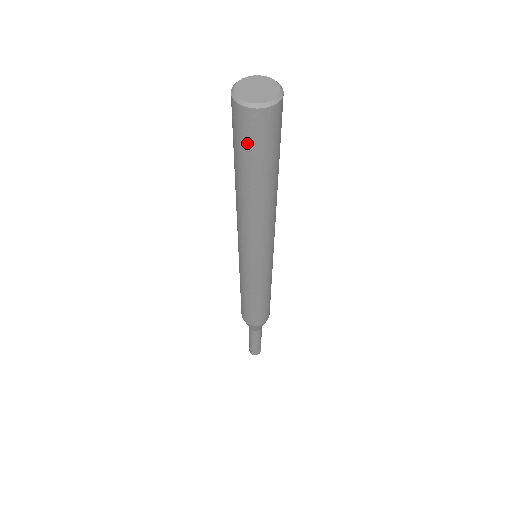
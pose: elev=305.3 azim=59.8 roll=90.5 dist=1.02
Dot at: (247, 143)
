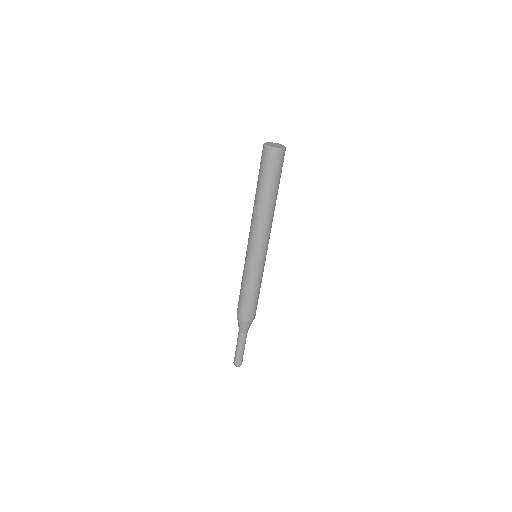
Dot at: (262, 165)
